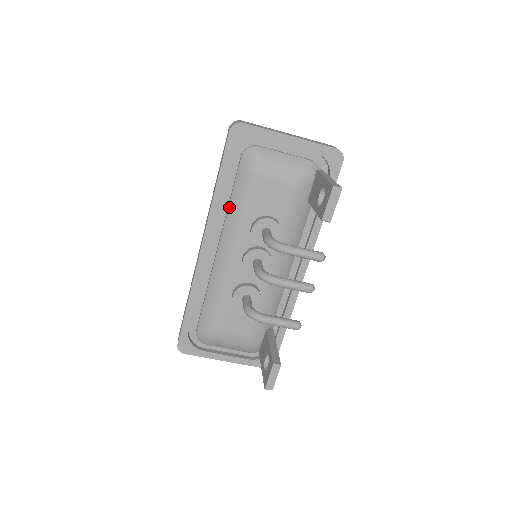
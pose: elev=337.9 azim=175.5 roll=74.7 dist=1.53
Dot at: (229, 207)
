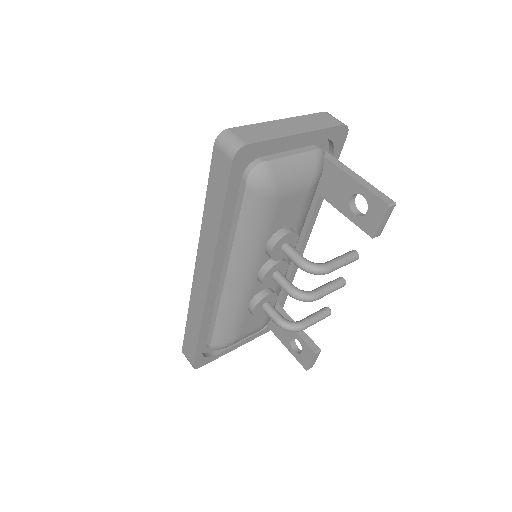
Dot at: (236, 236)
